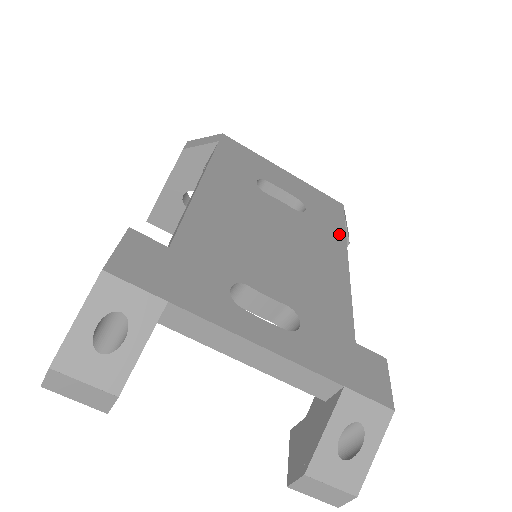
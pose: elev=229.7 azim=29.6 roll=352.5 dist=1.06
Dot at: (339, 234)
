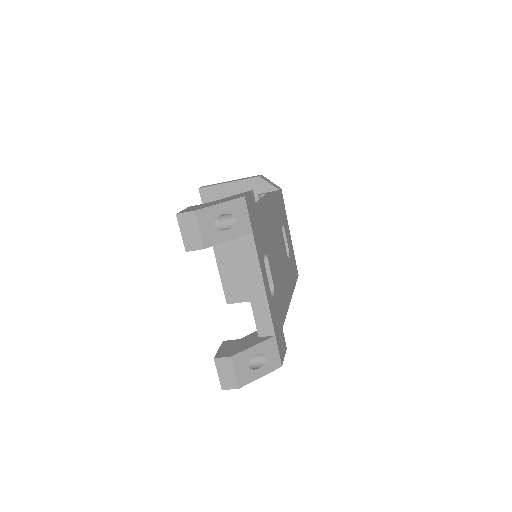
Dot at: (293, 284)
